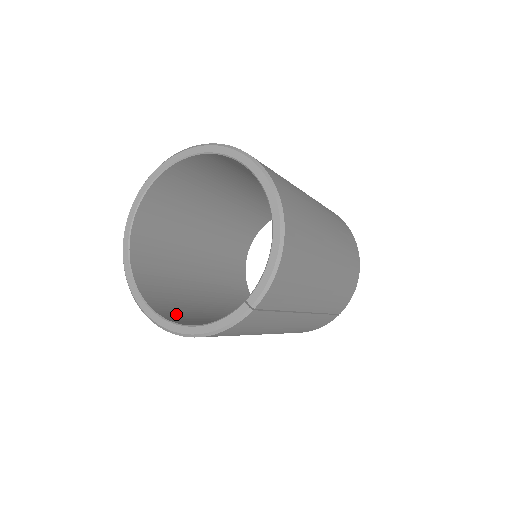
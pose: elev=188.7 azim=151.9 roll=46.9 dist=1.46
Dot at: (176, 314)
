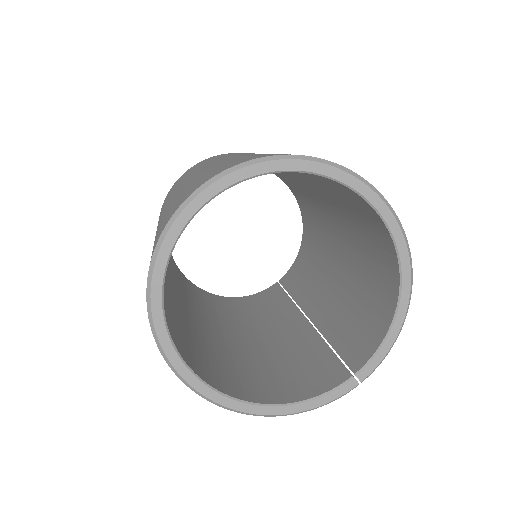
Dot at: (217, 373)
